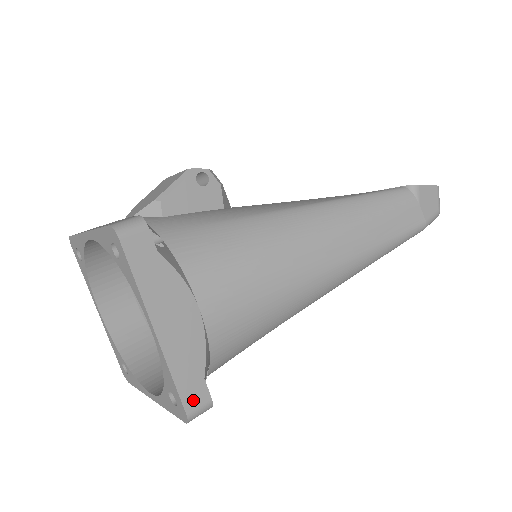
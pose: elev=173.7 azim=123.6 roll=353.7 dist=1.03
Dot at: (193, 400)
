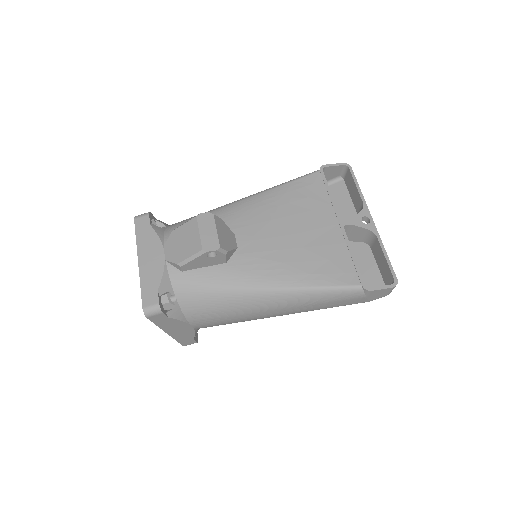
Dot at: (187, 343)
